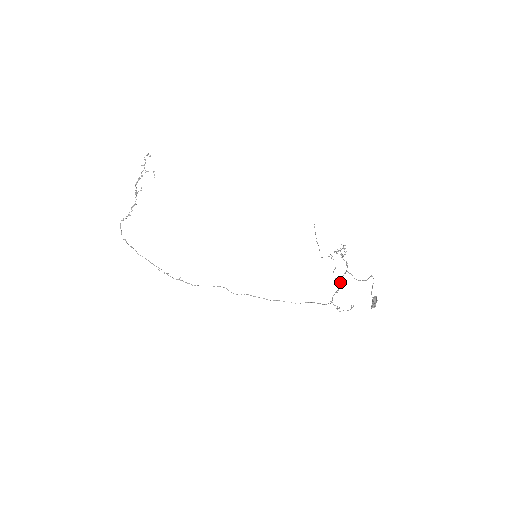
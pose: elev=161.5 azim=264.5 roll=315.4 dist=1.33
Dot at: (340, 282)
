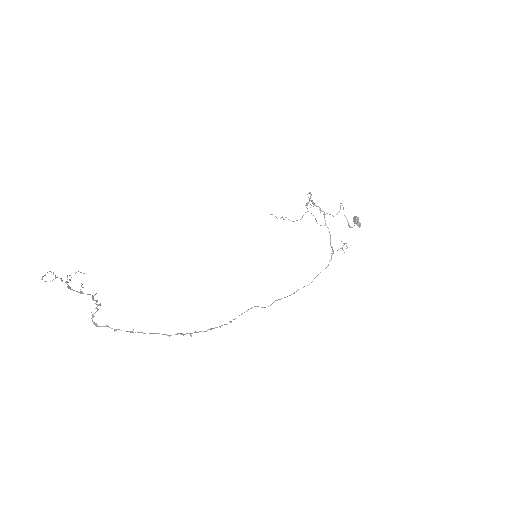
Dot at: (327, 227)
